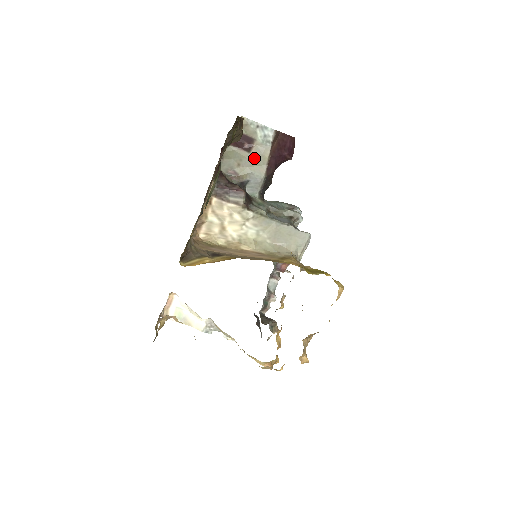
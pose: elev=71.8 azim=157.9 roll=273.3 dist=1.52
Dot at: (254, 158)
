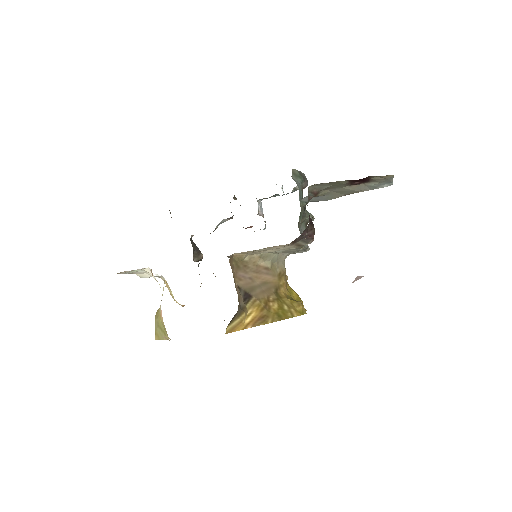
Dot at: (347, 190)
